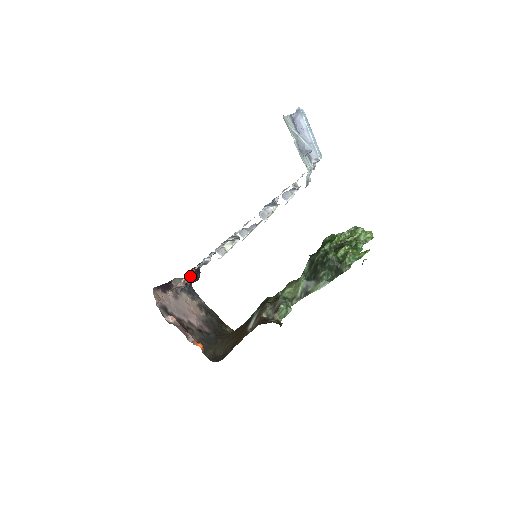
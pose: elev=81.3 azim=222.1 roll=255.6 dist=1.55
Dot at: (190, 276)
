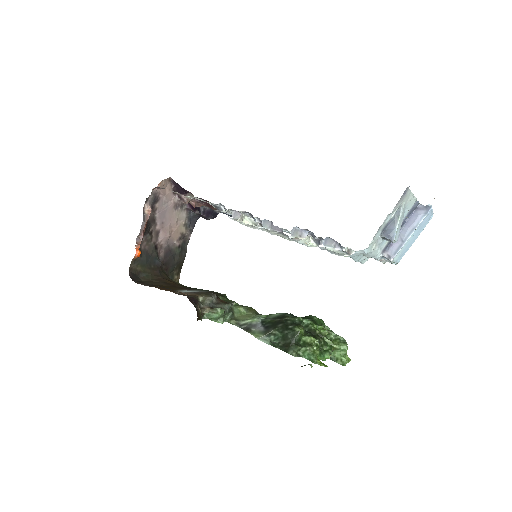
Dot at: (201, 205)
